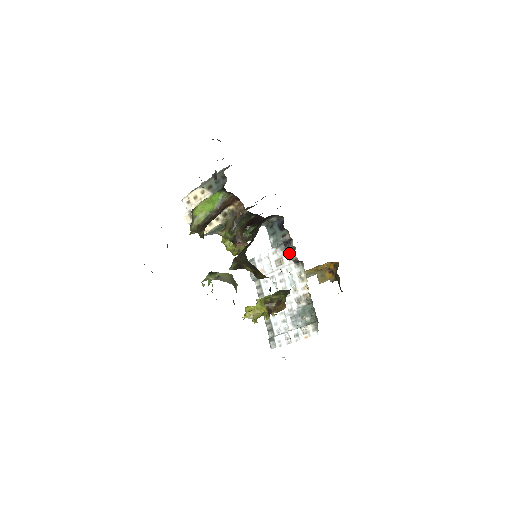
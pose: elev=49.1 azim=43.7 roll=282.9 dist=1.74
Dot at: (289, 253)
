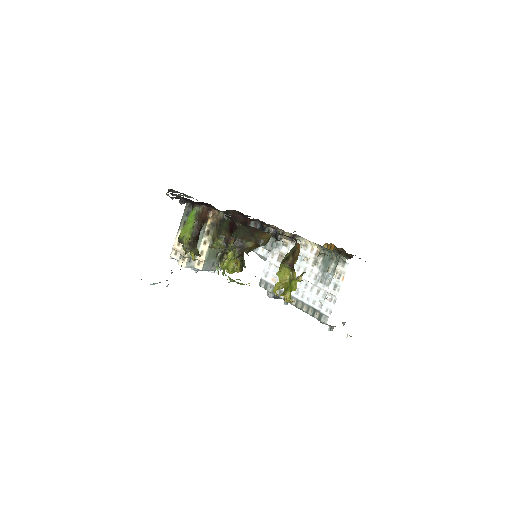
Dot at: (282, 242)
